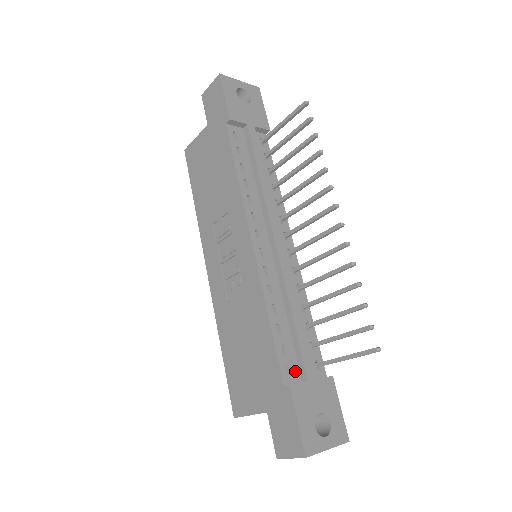
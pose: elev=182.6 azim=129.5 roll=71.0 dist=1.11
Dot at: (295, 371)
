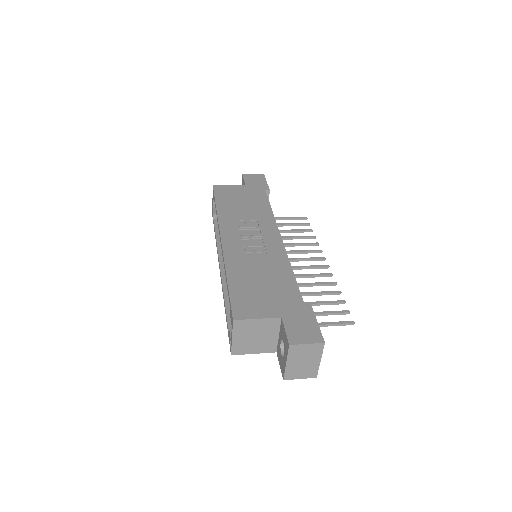
Dot at: occluded
